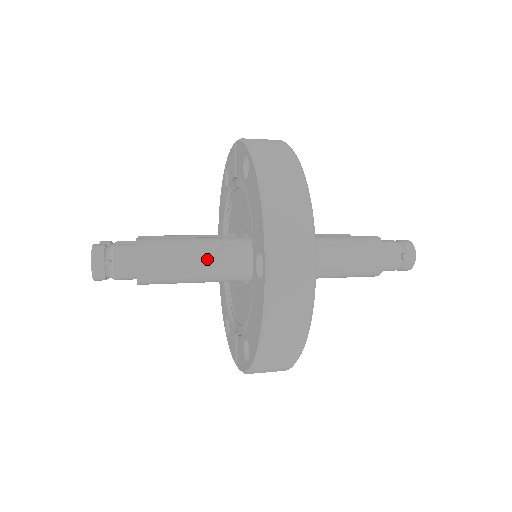
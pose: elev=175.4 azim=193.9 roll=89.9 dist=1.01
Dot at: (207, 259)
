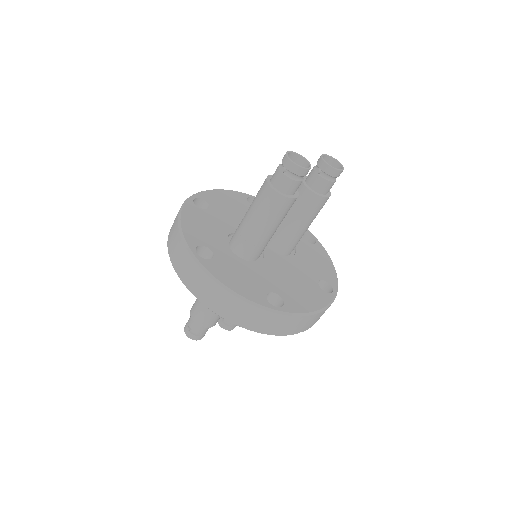
Dot at: occluded
